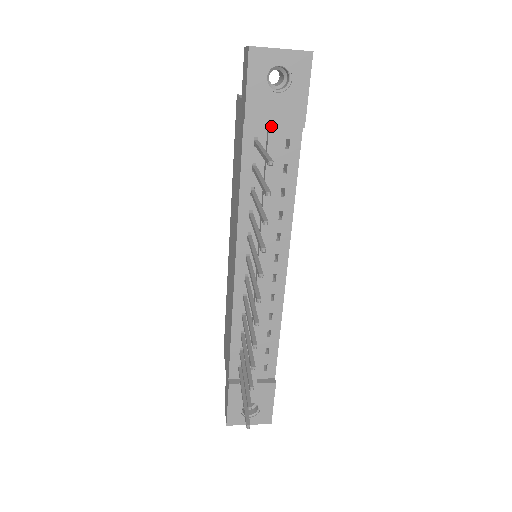
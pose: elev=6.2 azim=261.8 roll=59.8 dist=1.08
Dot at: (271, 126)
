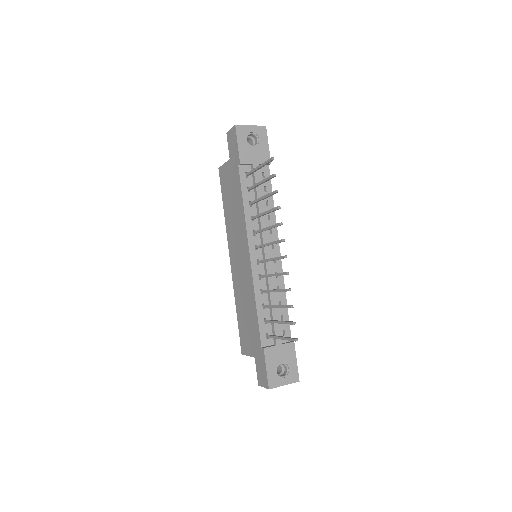
Dot at: (254, 164)
